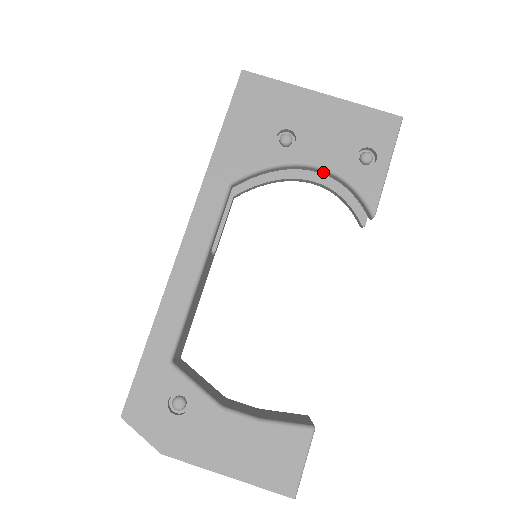
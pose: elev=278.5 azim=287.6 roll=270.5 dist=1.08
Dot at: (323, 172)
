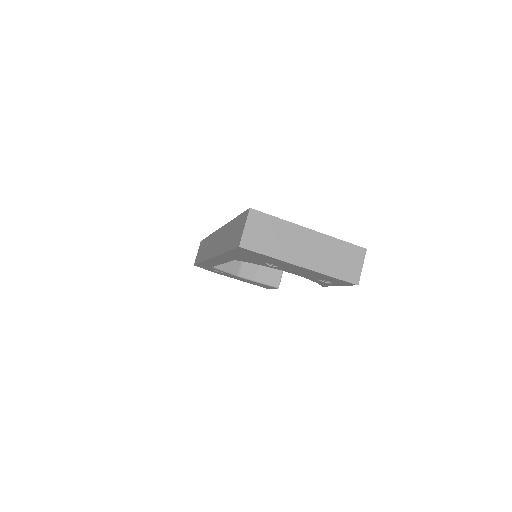
Dot at: occluded
